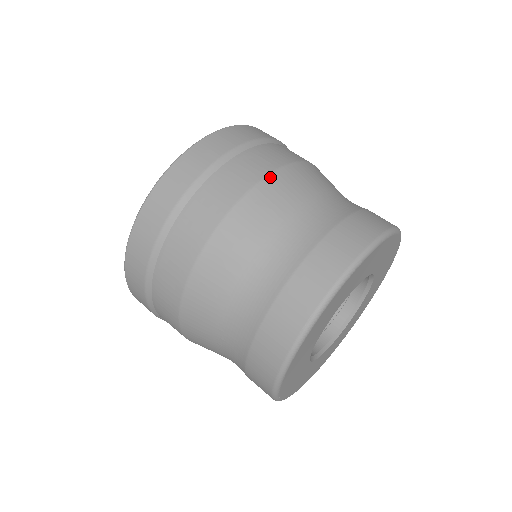
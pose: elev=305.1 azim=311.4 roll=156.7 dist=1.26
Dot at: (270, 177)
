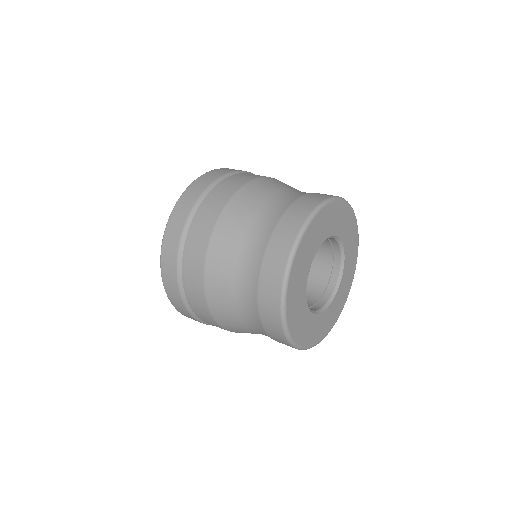
Dot at: (241, 190)
